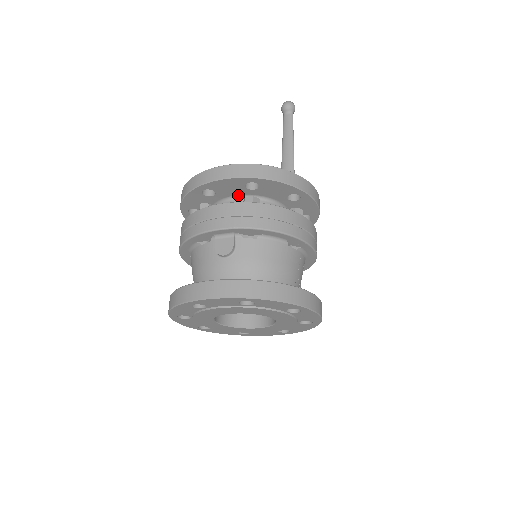
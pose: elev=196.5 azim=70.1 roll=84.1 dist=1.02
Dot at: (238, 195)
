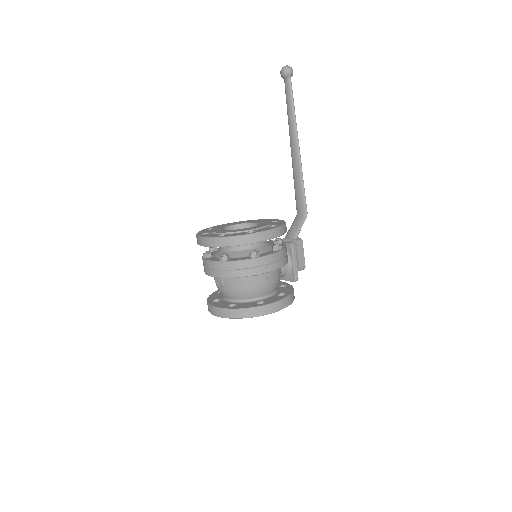
Dot at: occluded
